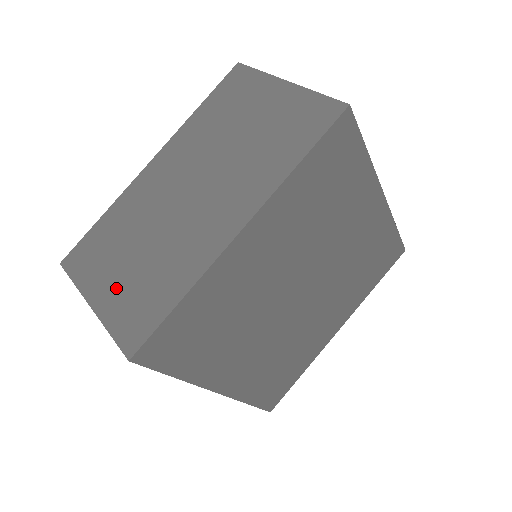
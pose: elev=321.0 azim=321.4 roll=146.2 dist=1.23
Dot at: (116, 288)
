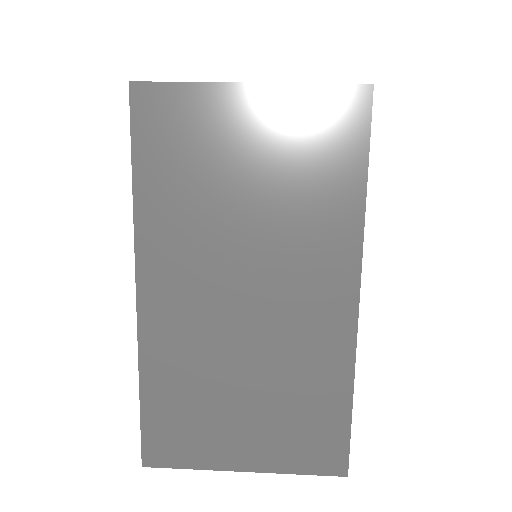
Dot at: occluded
